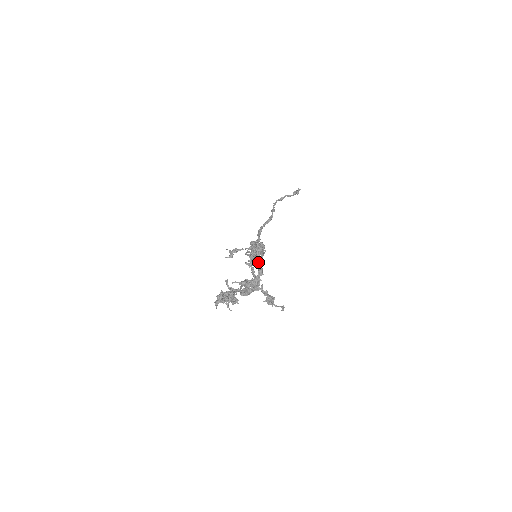
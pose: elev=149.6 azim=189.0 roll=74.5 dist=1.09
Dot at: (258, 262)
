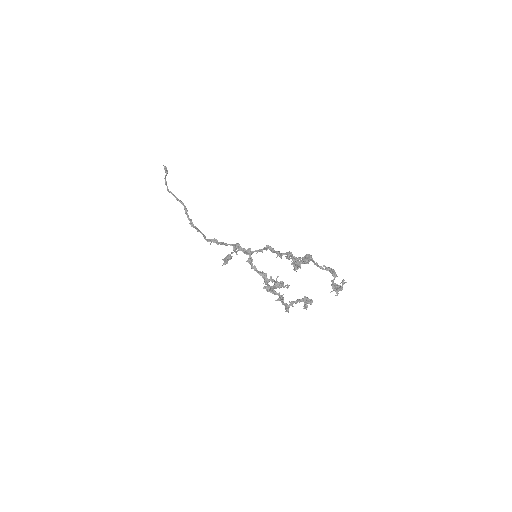
Dot at: (331, 269)
